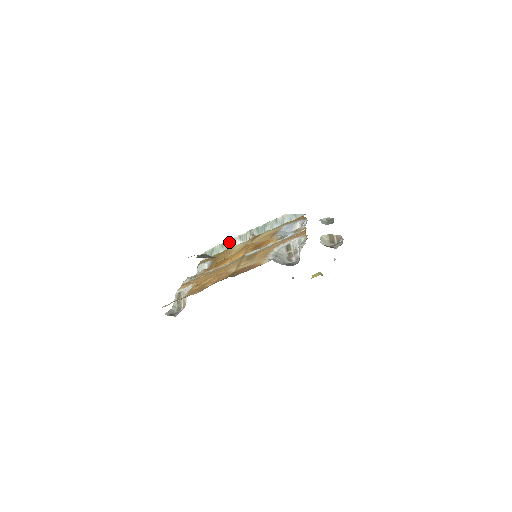
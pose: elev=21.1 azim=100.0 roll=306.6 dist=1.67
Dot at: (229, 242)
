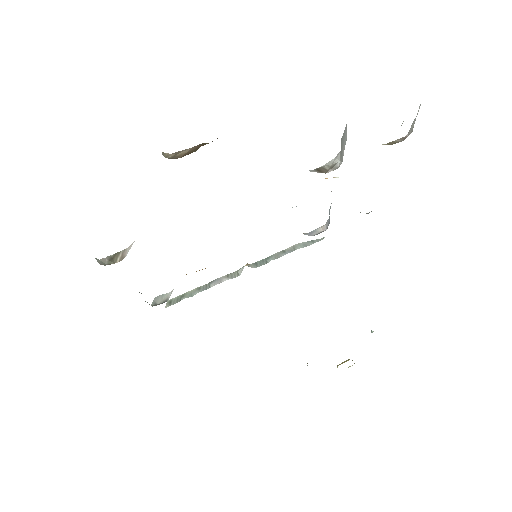
Dot at: (210, 282)
